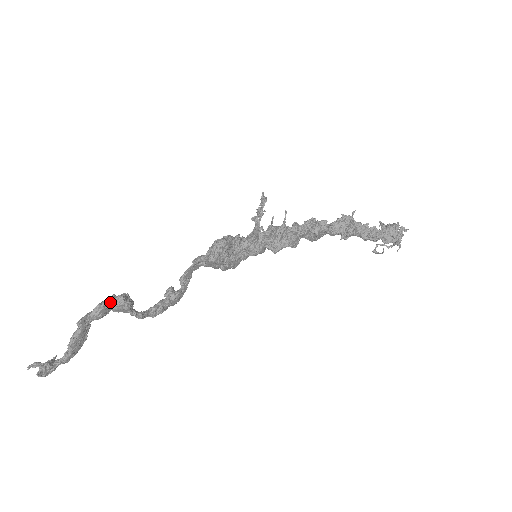
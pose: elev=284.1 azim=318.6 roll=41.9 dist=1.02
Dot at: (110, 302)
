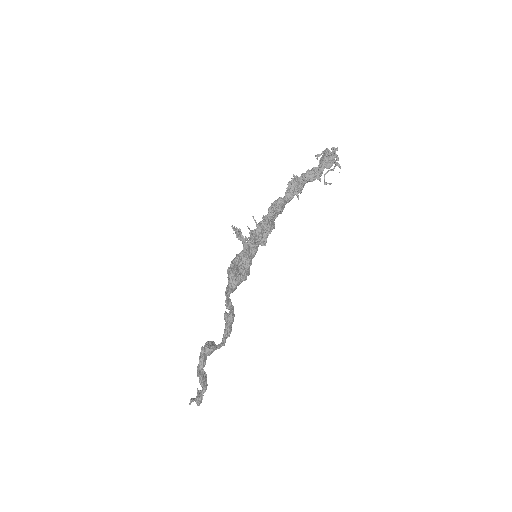
Dot at: (203, 354)
